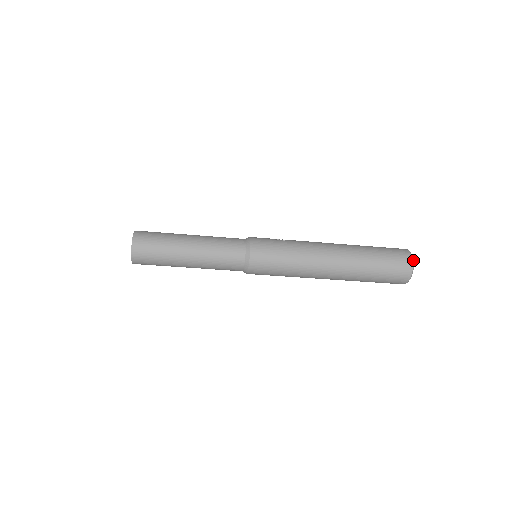
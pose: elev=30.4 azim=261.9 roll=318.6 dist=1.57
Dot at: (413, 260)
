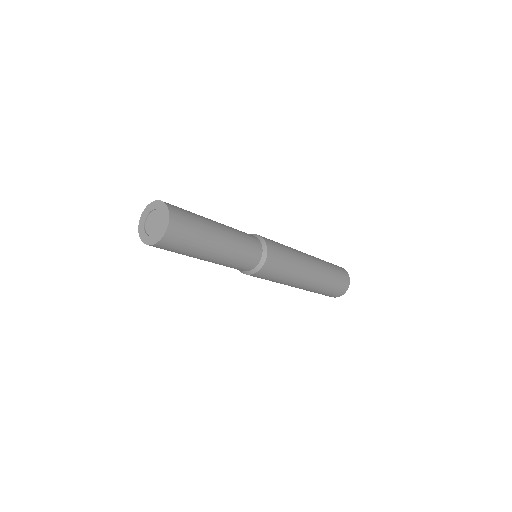
Dot at: occluded
